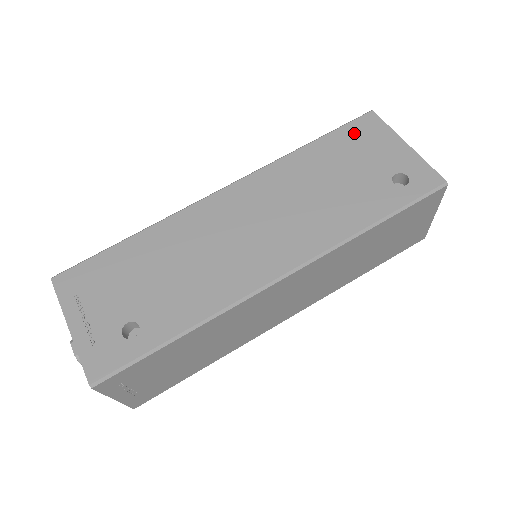
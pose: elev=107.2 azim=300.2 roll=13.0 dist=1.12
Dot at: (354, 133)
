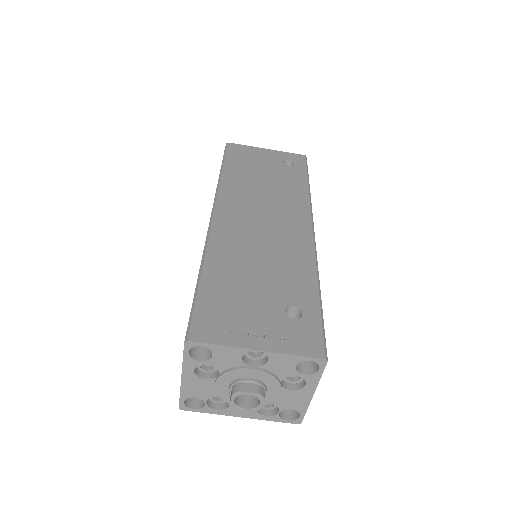
Dot at: (236, 155)
